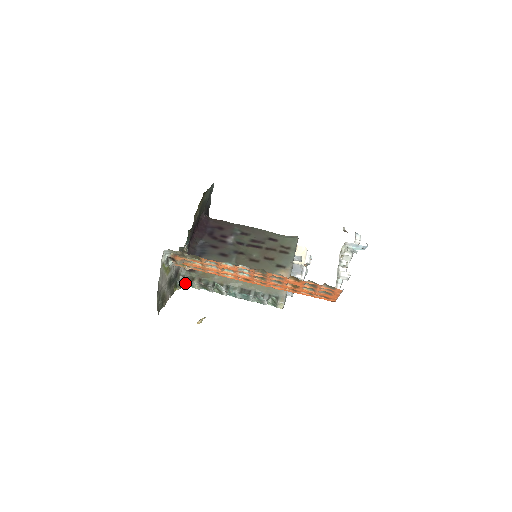
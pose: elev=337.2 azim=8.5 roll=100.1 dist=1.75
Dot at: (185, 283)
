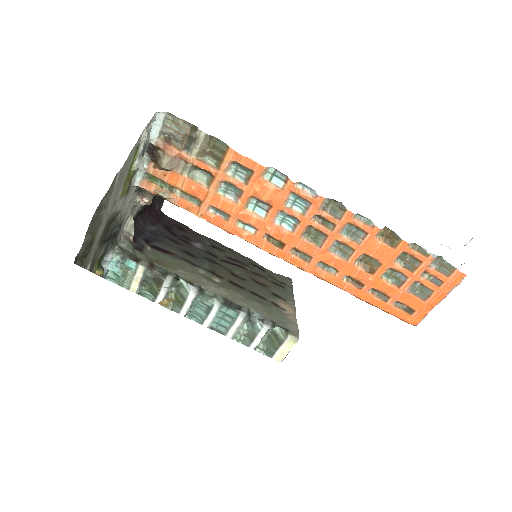
Dot at: (114, 270)
